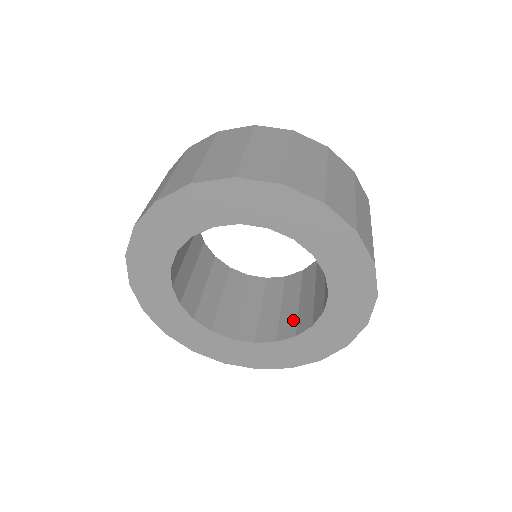
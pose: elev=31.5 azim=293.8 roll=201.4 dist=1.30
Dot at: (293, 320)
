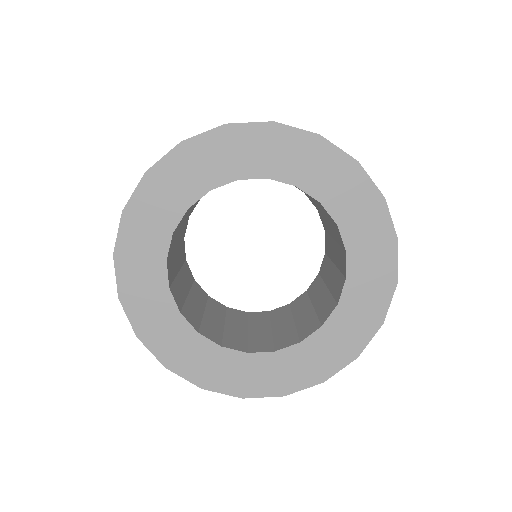
Dot at: (267, 340)
